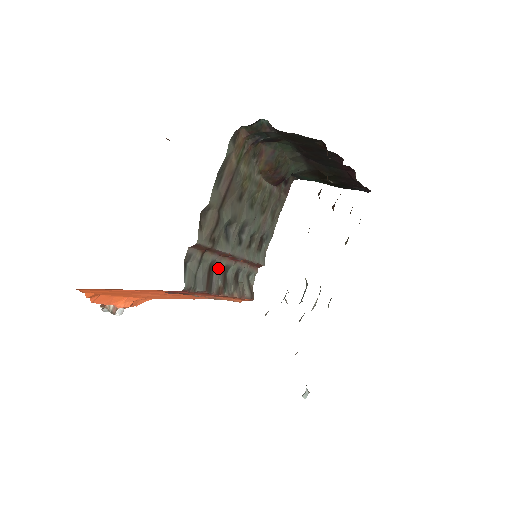
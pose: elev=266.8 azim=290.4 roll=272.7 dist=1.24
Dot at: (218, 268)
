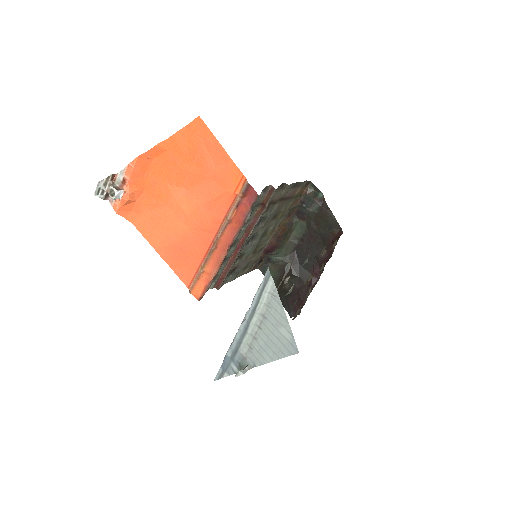
Dot at: (241, 231)
